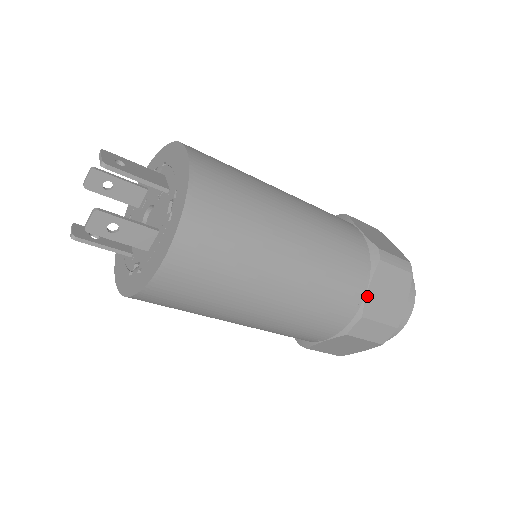
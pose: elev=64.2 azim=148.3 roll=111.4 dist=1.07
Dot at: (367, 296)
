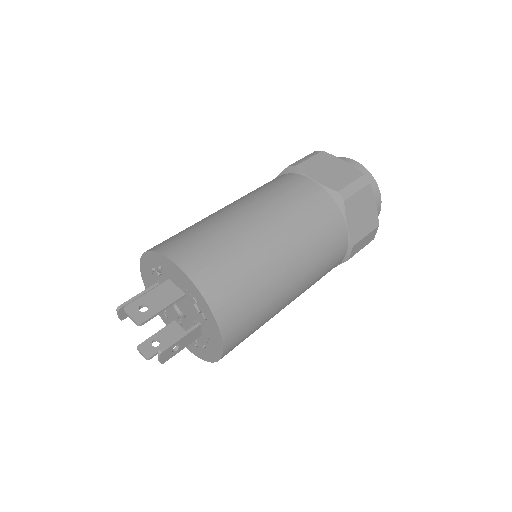
Dot at: (349, 231)
